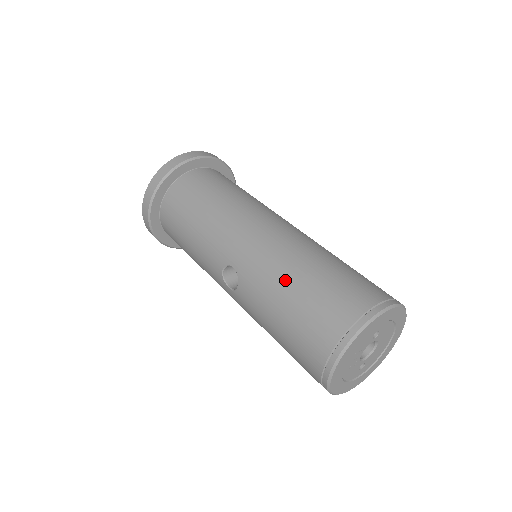
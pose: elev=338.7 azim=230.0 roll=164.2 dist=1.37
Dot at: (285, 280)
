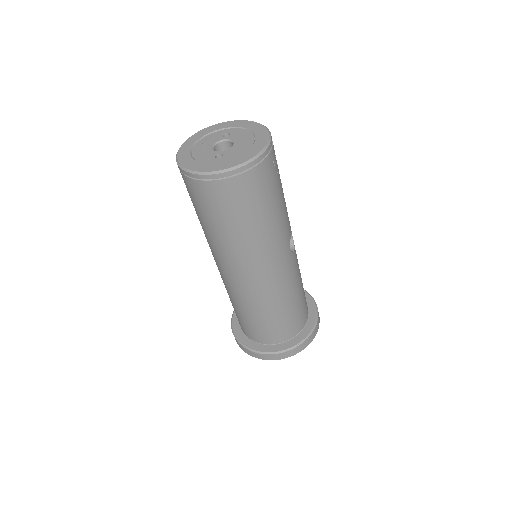
Dot at: occluded
